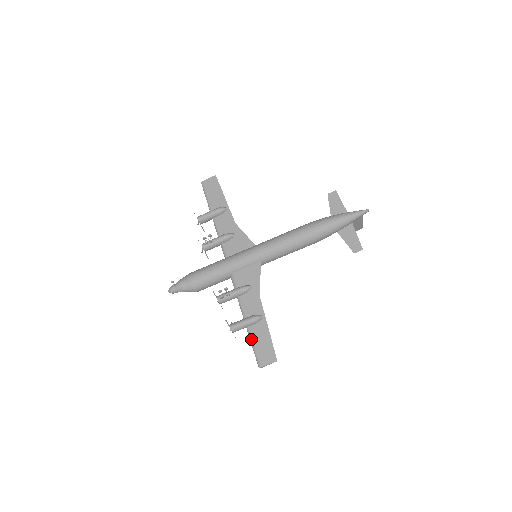
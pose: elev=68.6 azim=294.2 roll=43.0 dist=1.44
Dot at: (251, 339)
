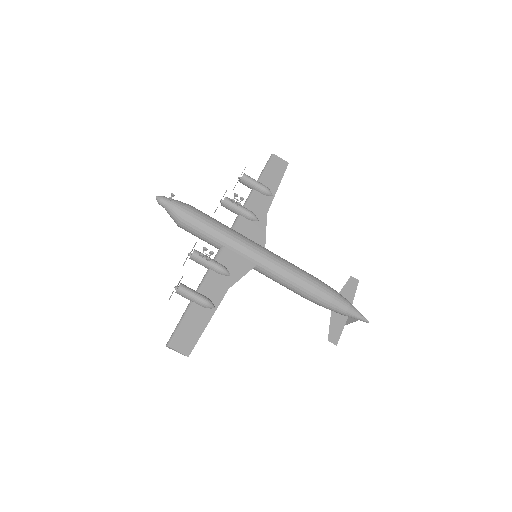
Dot at: (185, 315)
